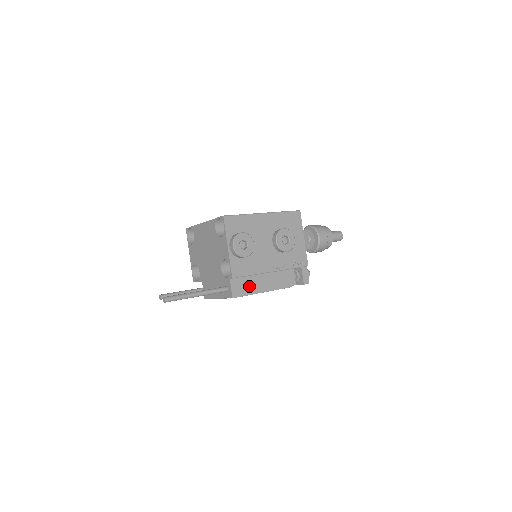
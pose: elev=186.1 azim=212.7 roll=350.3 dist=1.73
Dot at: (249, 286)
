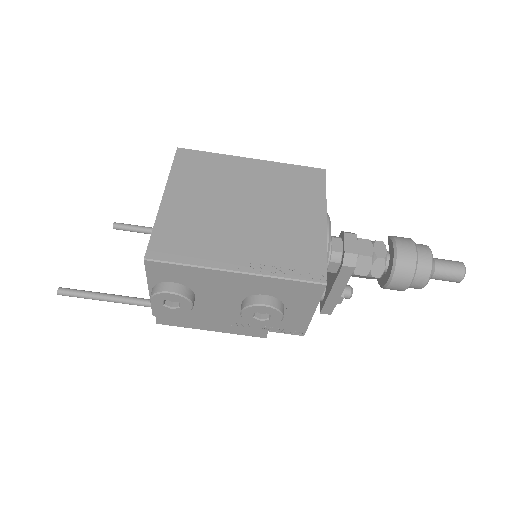
Dot at: (187, 321)
